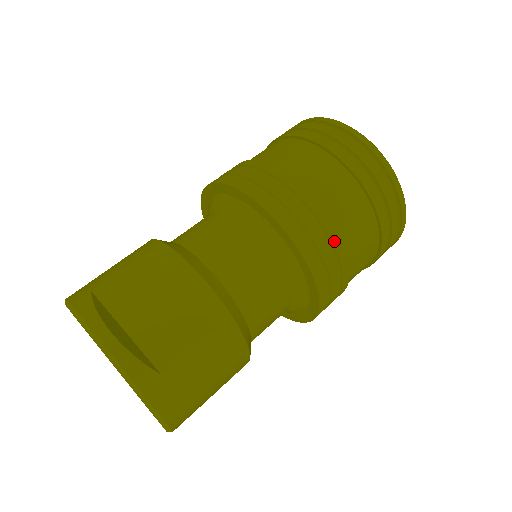
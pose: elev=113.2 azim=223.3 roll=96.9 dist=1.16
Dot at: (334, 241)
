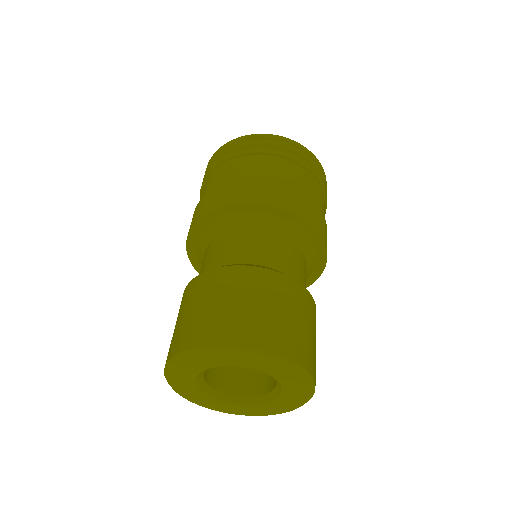
Dot at: (312, 204)
